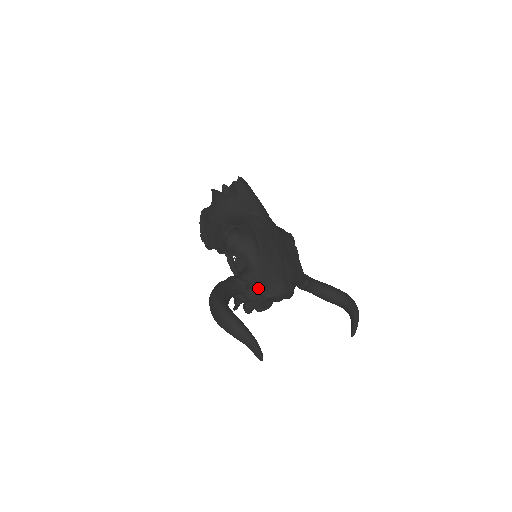
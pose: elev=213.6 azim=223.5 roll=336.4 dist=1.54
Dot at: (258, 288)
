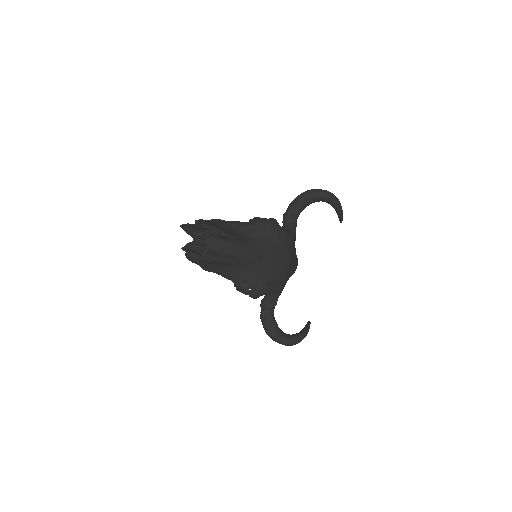
Dot at: occluded
